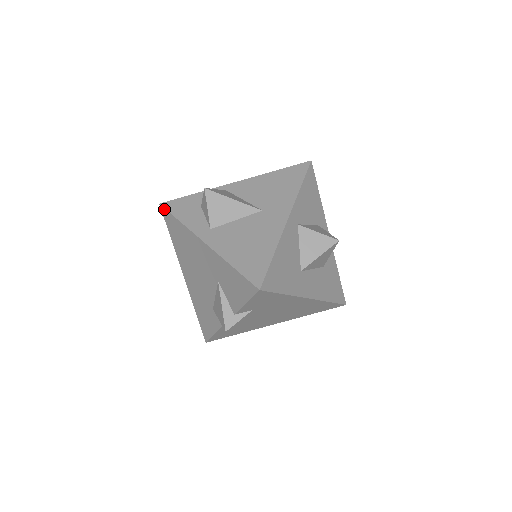
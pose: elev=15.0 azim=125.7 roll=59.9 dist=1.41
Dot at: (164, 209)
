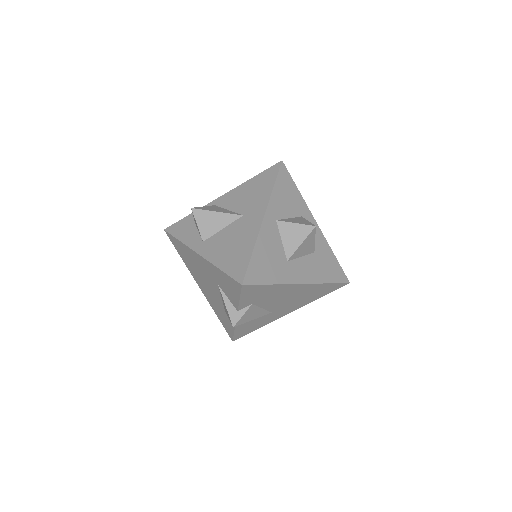
Dot at: (168, 233)
